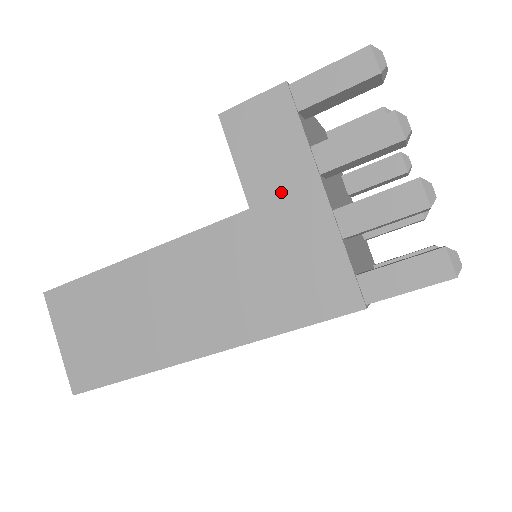
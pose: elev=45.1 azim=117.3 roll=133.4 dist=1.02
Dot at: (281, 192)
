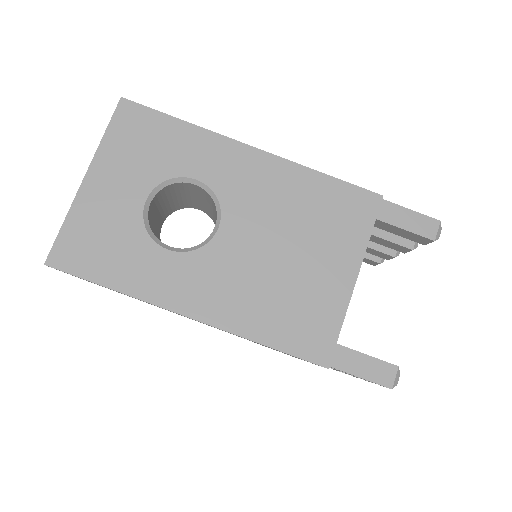
Dot at: occluded
